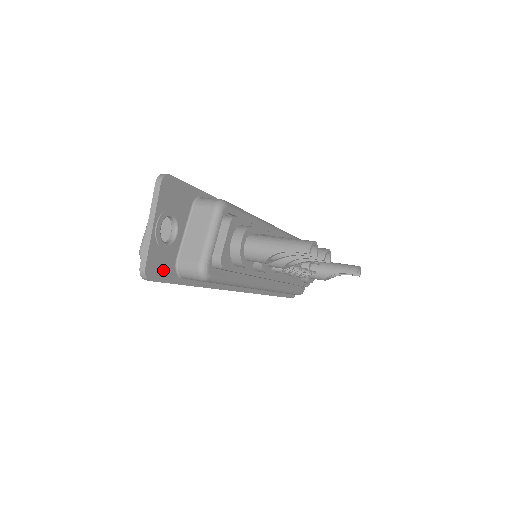
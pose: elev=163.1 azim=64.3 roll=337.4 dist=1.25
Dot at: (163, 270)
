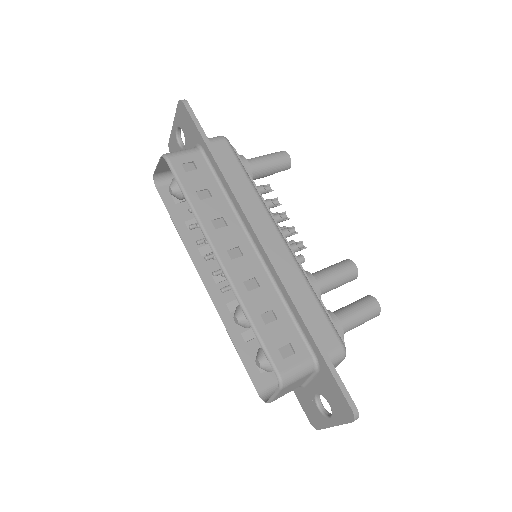
Dot at: occluded
